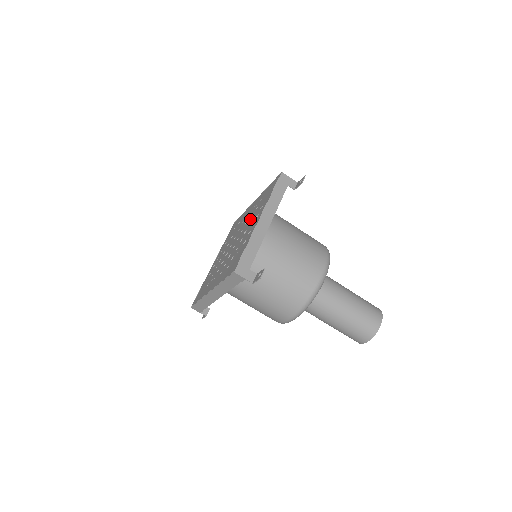
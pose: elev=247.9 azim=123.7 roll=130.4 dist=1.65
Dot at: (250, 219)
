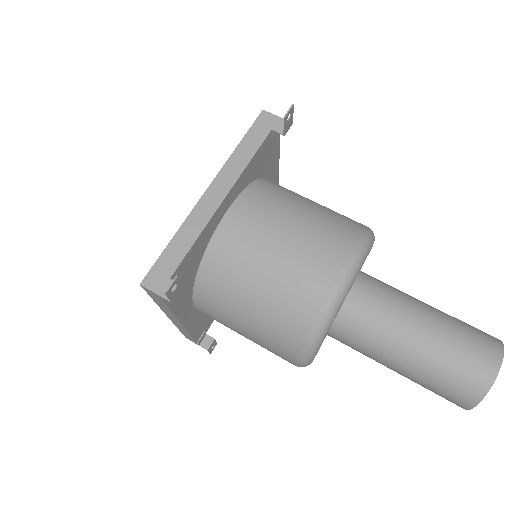
Dot at: occluded
